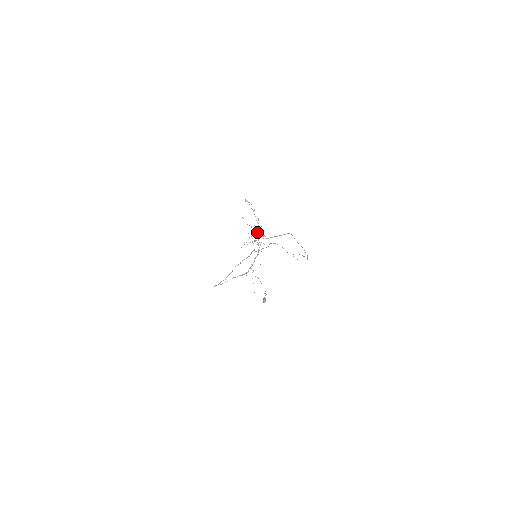
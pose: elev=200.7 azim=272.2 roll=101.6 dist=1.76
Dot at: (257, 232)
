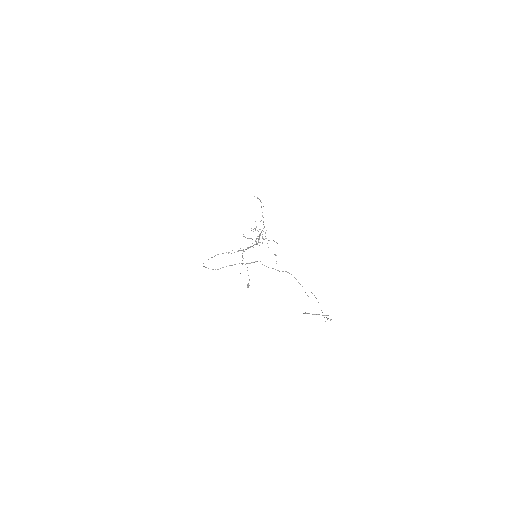
Dot at: occluded
